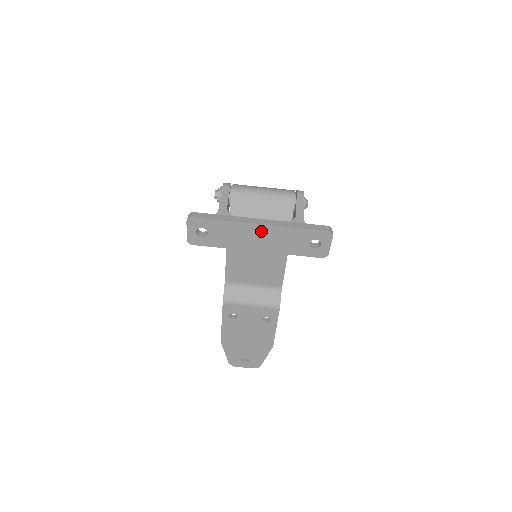
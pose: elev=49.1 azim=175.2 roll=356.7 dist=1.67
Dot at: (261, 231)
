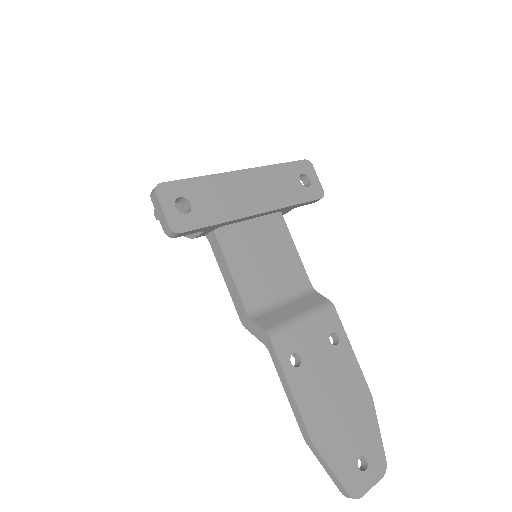
Dot at: (247, 180)
